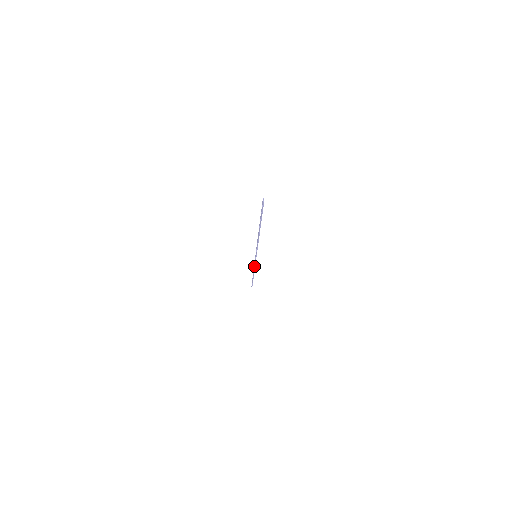
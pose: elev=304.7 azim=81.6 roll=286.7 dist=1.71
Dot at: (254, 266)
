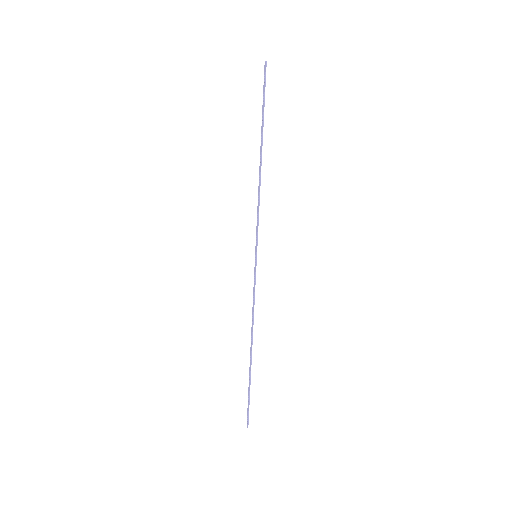
Dot at: (253, 303)
